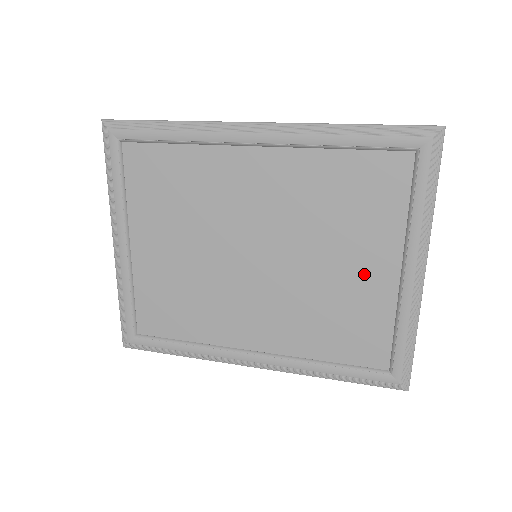
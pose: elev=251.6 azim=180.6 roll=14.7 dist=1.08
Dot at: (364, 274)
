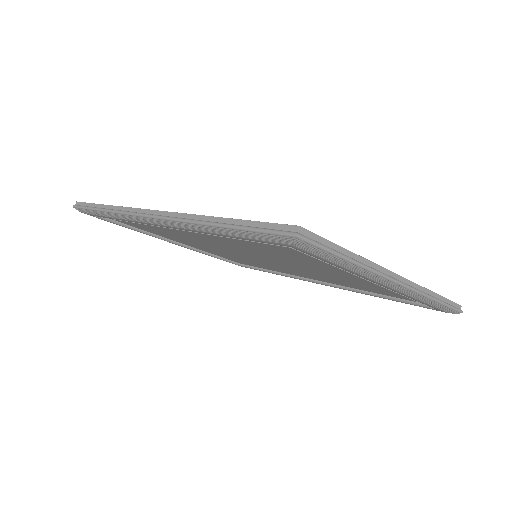
Dot at: (347, 276)
